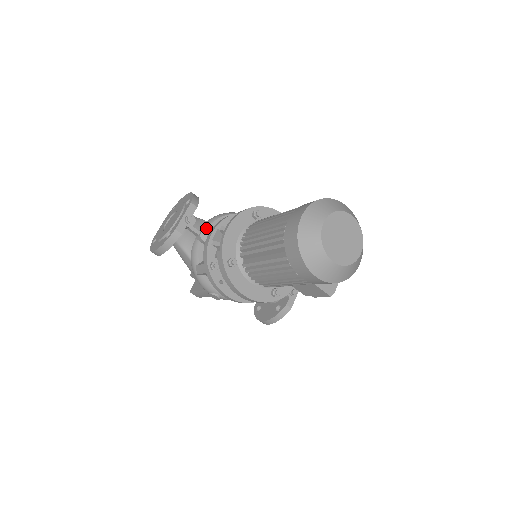
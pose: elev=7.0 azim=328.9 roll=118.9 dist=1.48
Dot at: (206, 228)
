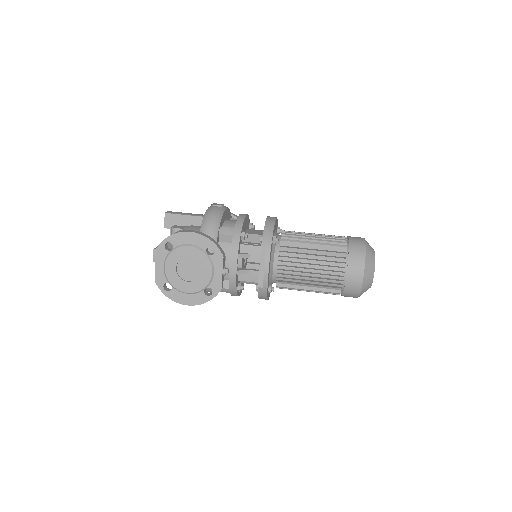
Dot at: occluded
